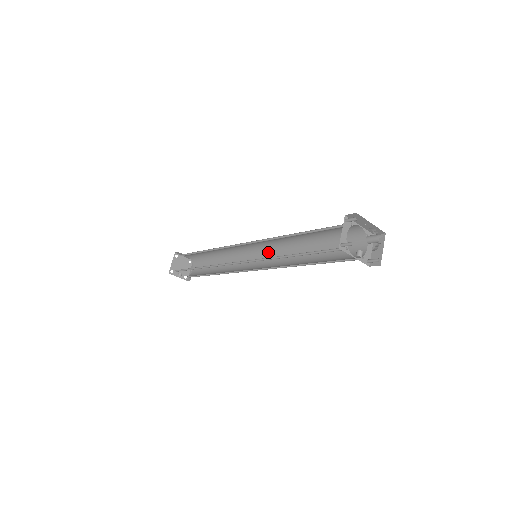
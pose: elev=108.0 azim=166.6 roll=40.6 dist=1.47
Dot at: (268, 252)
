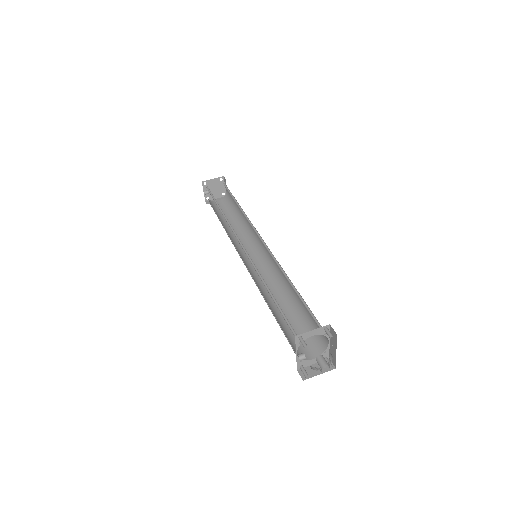
Dot at: (266, 264)
